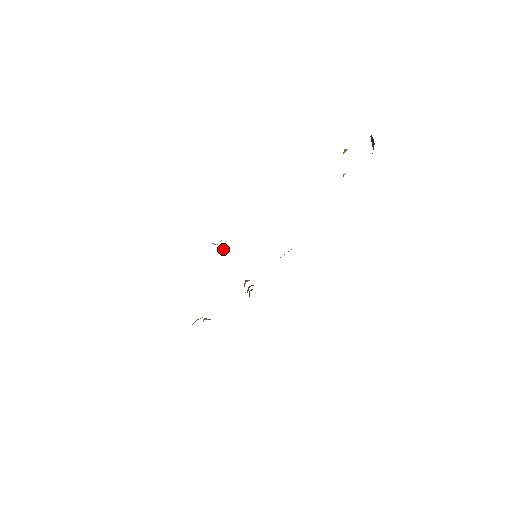
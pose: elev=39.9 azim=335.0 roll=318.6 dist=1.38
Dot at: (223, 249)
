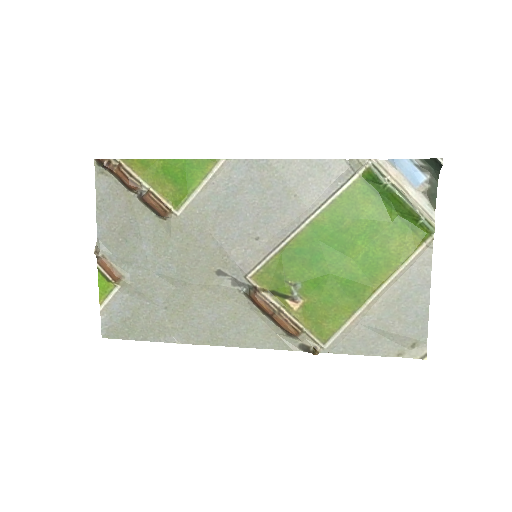
Dot at: (305, 336)
